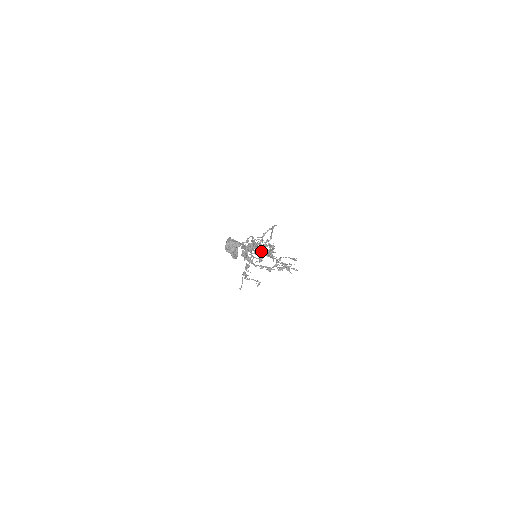
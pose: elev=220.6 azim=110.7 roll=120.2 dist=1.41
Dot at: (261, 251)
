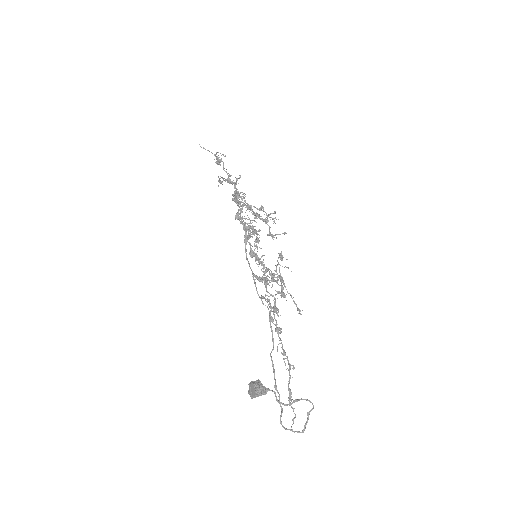
Dot at: occluded
